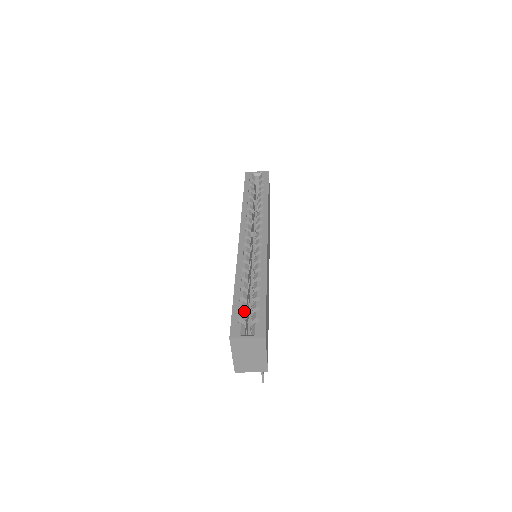
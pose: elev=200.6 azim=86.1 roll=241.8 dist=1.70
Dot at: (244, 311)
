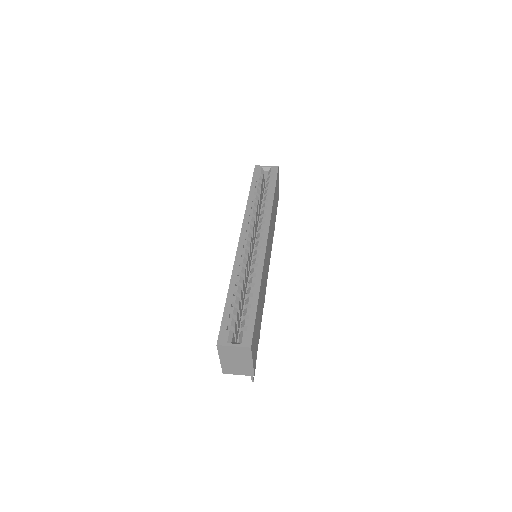
Dot at: (235, 317)
